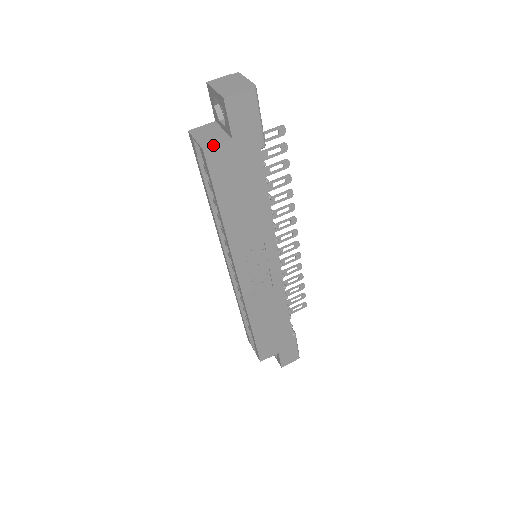
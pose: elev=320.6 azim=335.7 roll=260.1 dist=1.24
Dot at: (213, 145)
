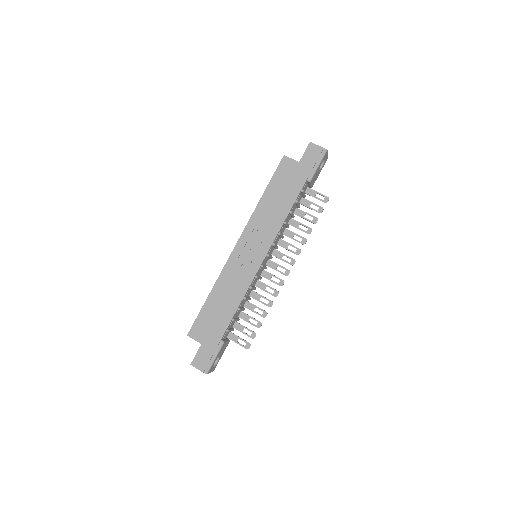
Dot at: occluded
